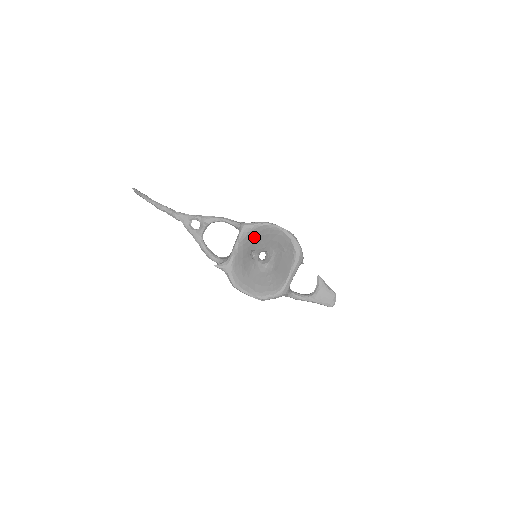
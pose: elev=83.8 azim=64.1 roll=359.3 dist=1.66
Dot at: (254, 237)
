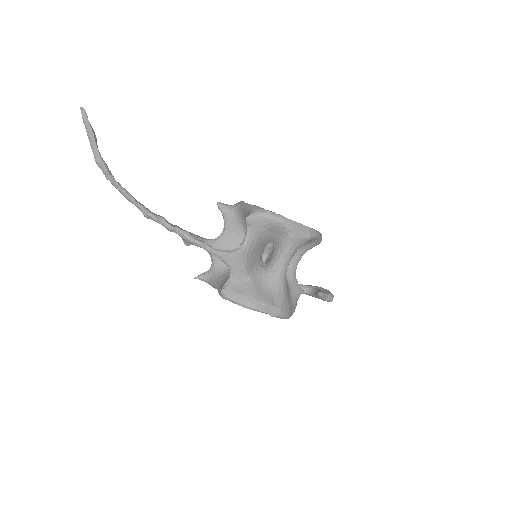
Dot at: occluded
